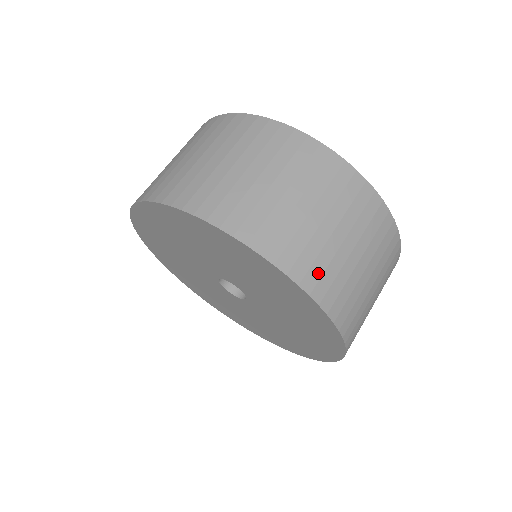
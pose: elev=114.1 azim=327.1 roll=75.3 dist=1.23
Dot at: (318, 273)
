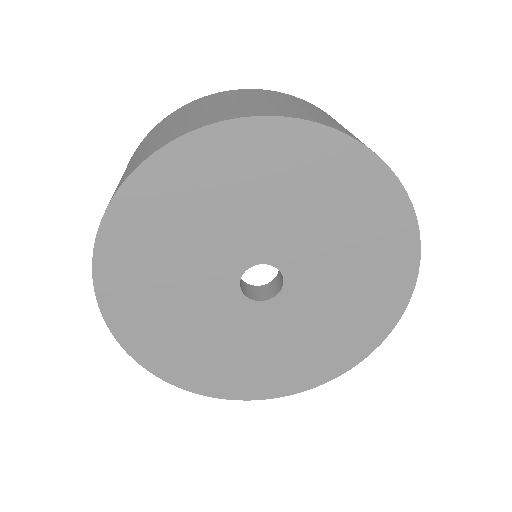
Dot at: (216, 117)
